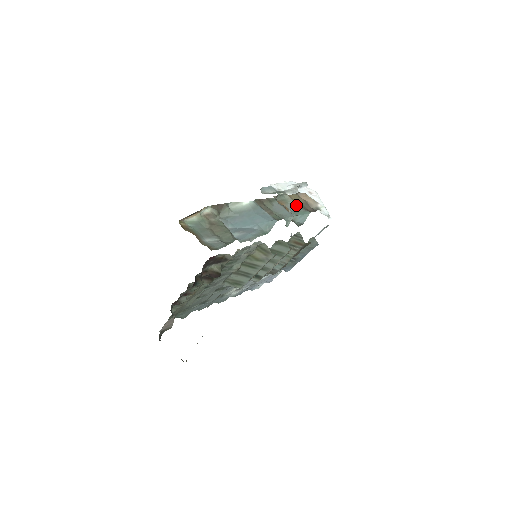
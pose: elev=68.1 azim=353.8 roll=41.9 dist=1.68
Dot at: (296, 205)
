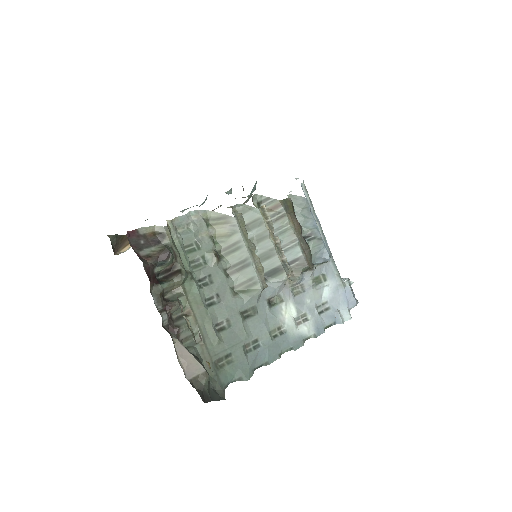
Dot at: occluded
